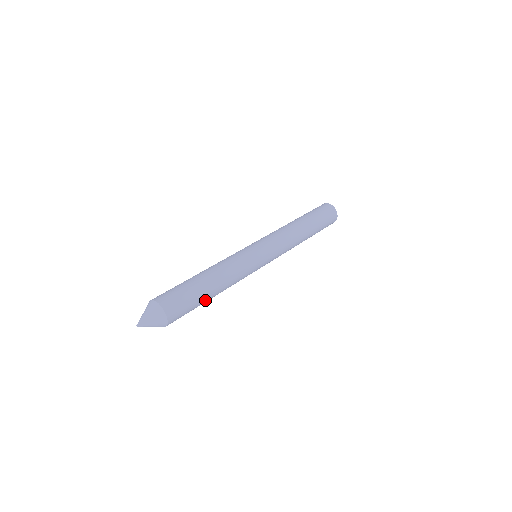
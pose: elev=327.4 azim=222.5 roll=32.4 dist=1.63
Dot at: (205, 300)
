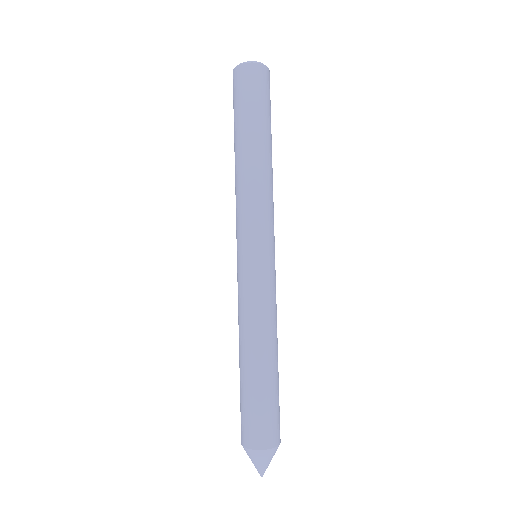
Dot at: occluded
